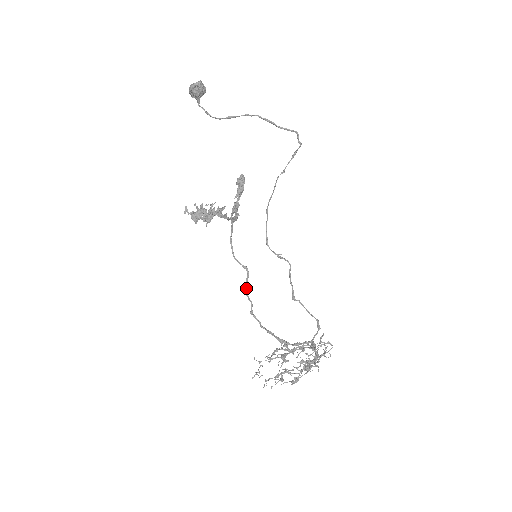
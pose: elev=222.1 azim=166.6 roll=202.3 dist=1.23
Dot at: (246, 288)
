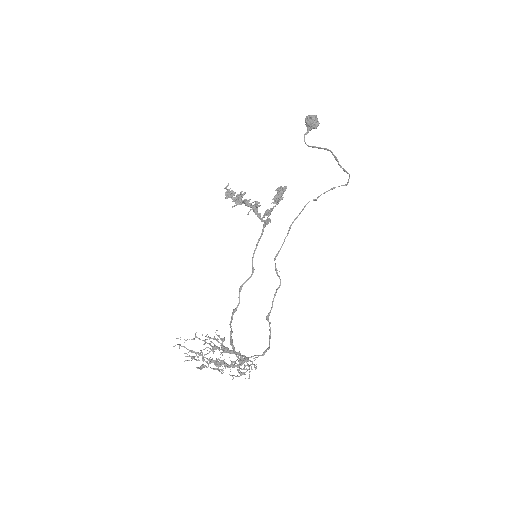
Dot at: (242, 286)
